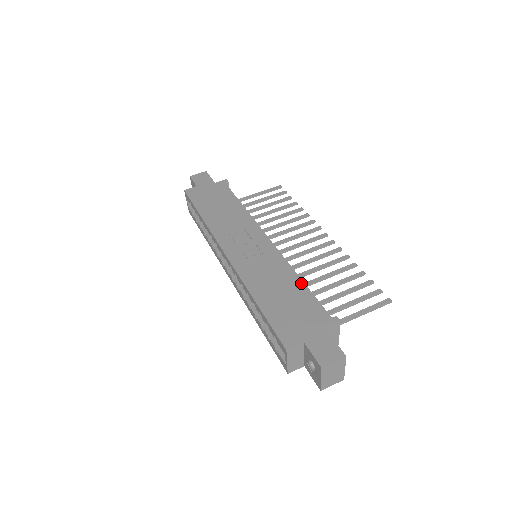
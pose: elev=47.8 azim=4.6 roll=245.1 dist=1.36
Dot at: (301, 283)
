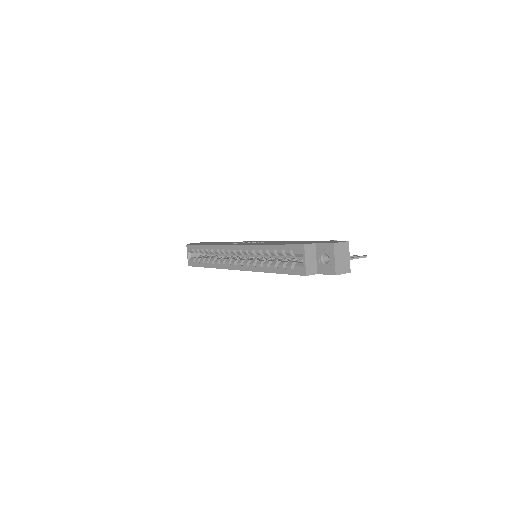
Dot at: occluded
